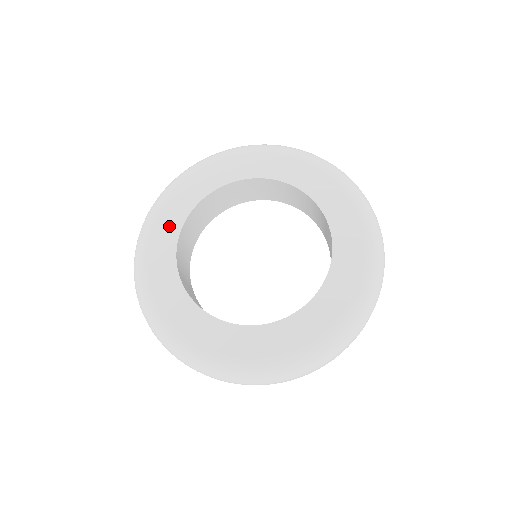
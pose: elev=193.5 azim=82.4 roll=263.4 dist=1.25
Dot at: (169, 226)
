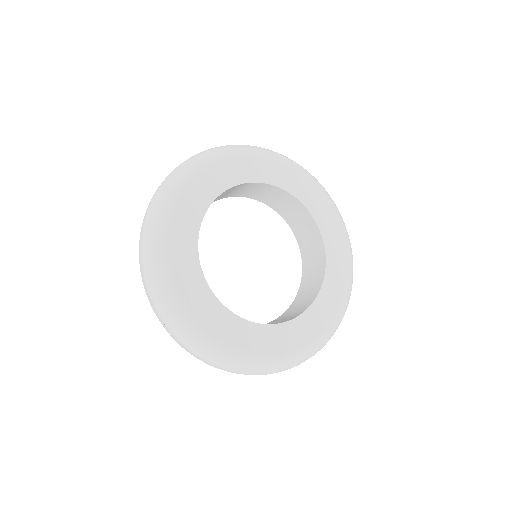
Dot at: (213, 183)
